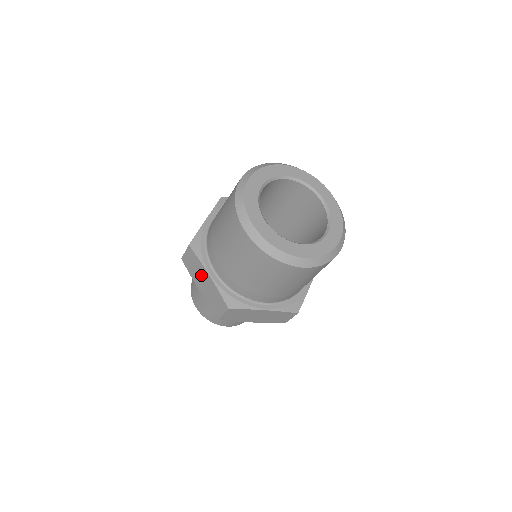
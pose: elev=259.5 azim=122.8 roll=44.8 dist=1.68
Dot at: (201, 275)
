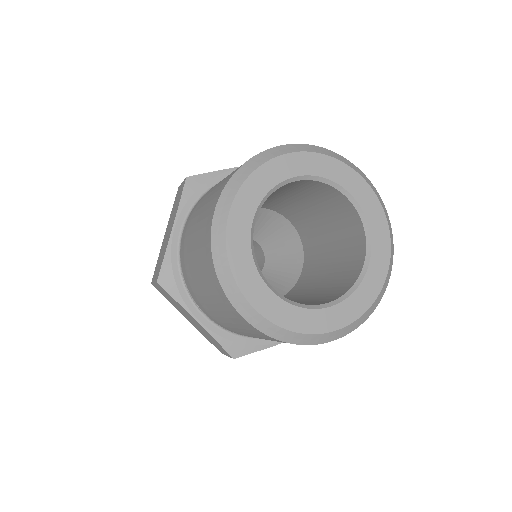
Dot at: (172, 221)
